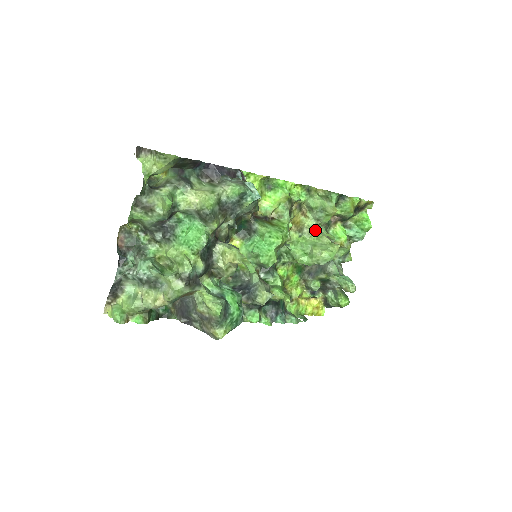
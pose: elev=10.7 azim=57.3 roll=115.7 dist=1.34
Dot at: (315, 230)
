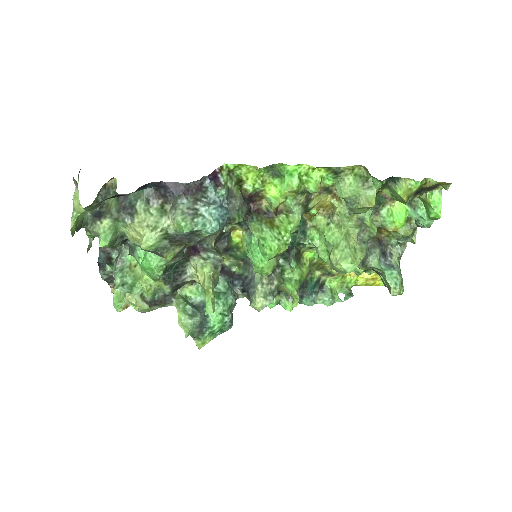
Dot at: (348, 220)
